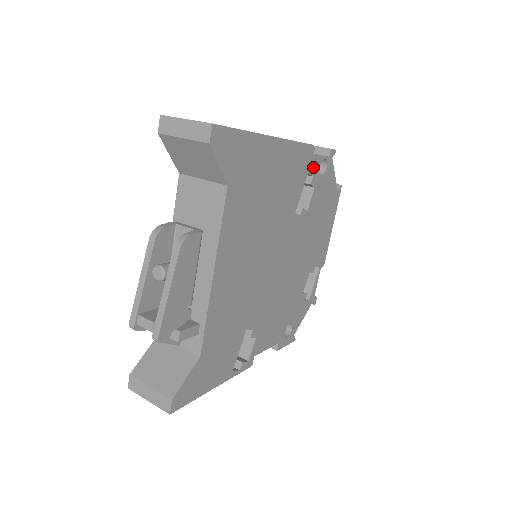
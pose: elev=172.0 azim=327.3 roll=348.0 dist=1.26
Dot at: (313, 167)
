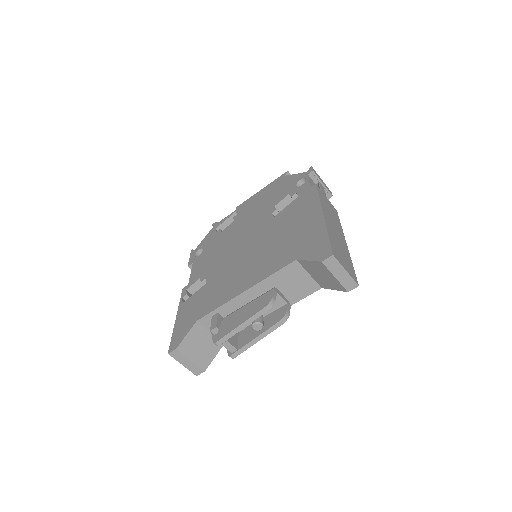
Dot at: occluded
